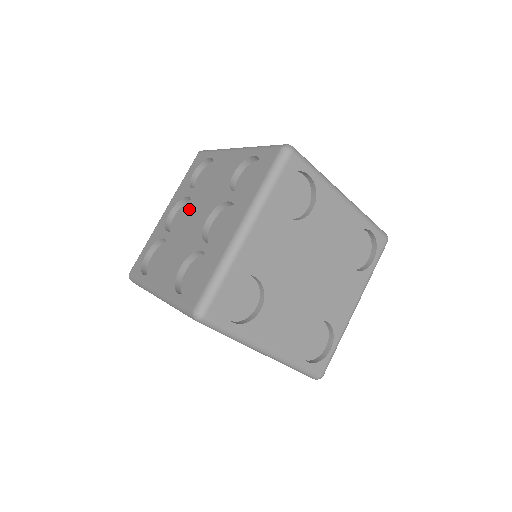
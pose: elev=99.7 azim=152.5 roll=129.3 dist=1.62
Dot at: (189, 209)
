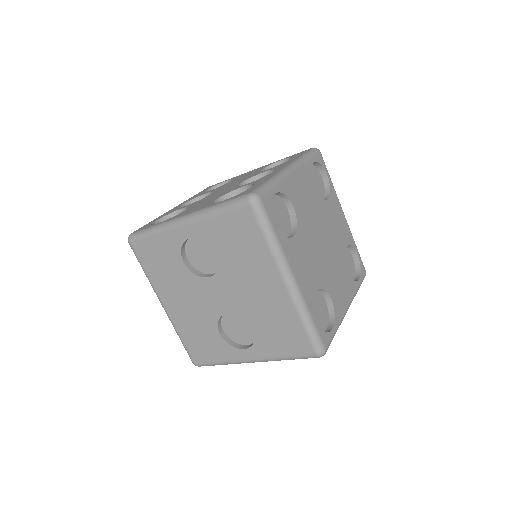
Dot at: occluded
